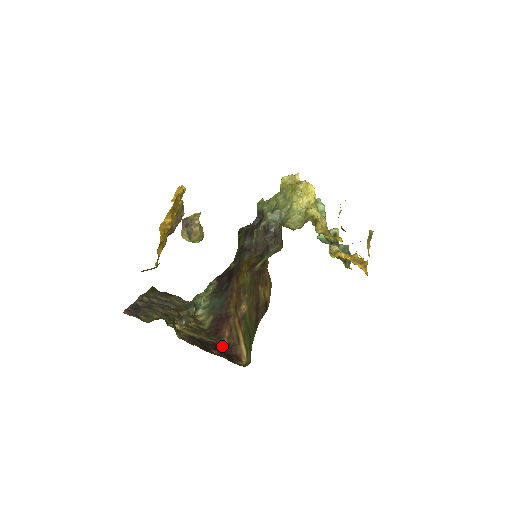
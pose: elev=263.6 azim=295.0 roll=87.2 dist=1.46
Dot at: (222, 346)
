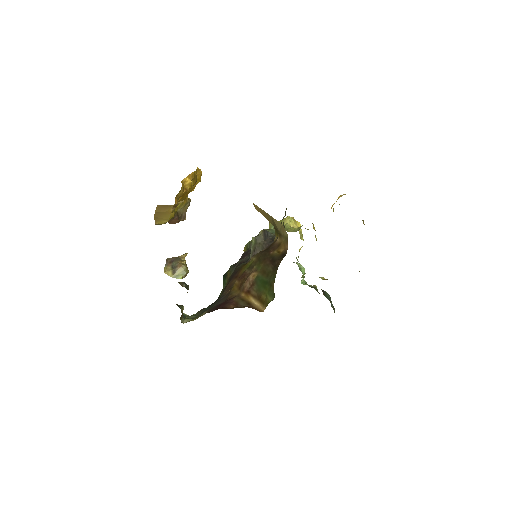
Dot at: occluded
